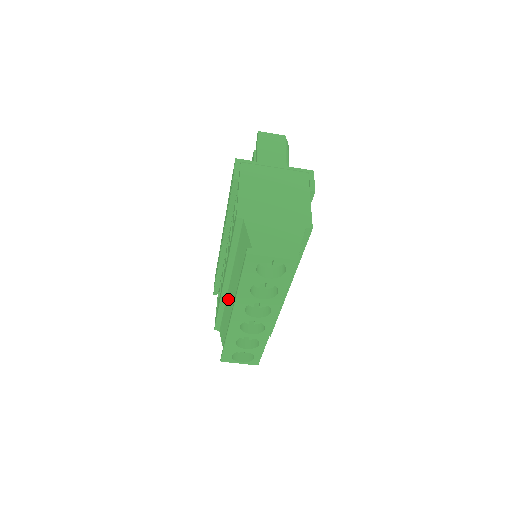
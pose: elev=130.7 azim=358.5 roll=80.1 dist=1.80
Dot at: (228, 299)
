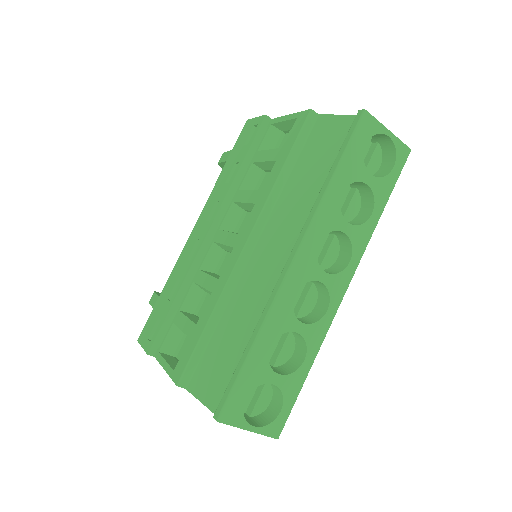
Dot at: (247, 277)
